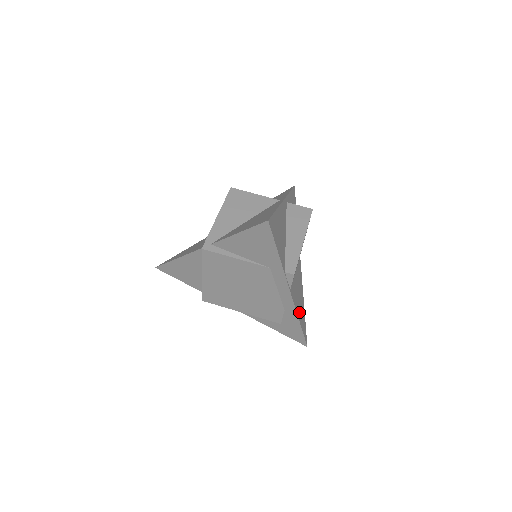
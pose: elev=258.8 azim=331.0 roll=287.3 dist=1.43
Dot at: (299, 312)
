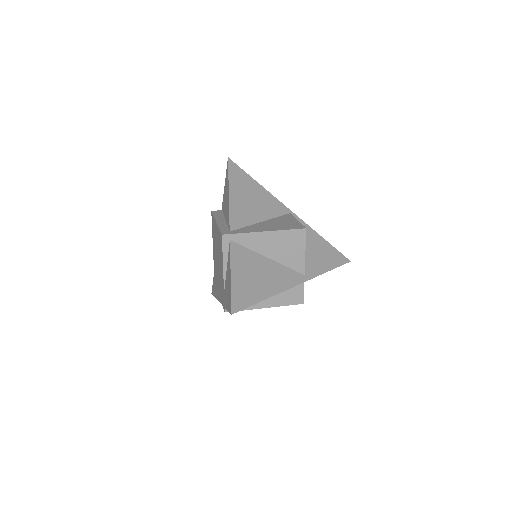
Dot at: occluded
